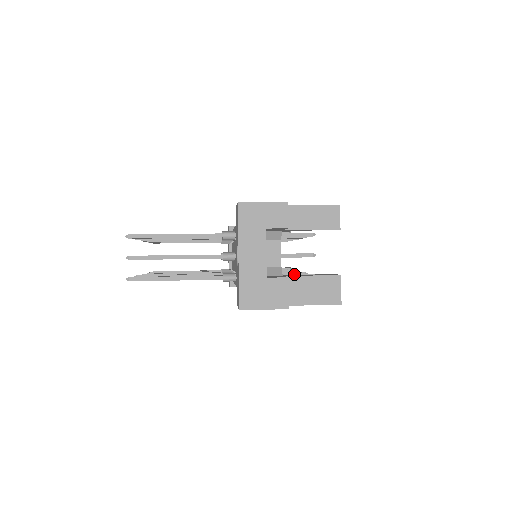
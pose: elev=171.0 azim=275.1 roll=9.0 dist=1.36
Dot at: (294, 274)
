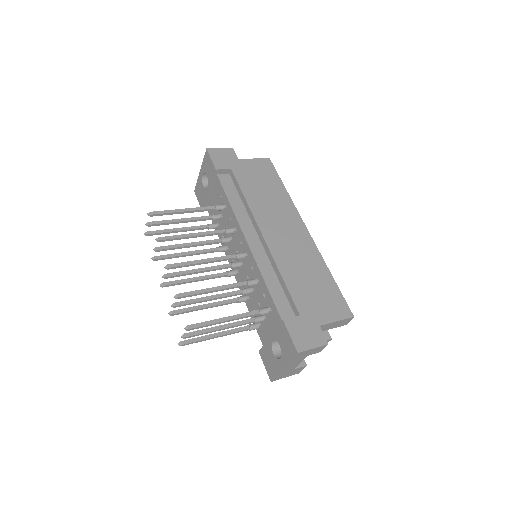
Dot at: occluded
